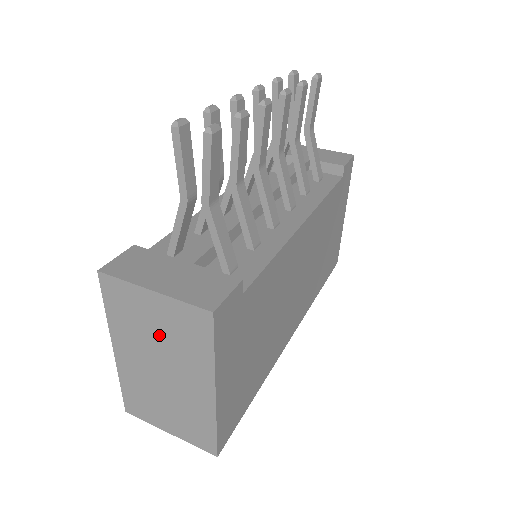
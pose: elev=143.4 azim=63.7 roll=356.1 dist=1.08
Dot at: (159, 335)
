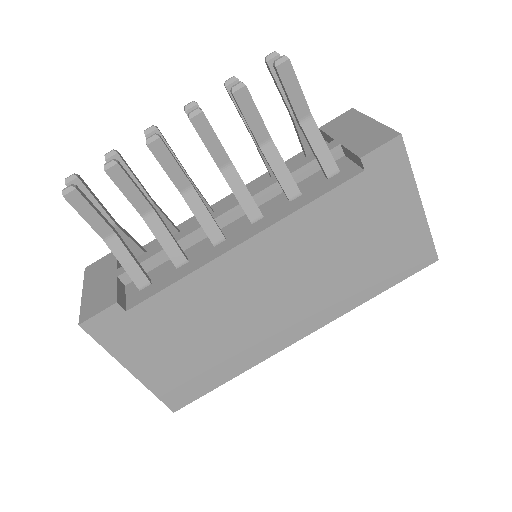
Dot at: occluded
